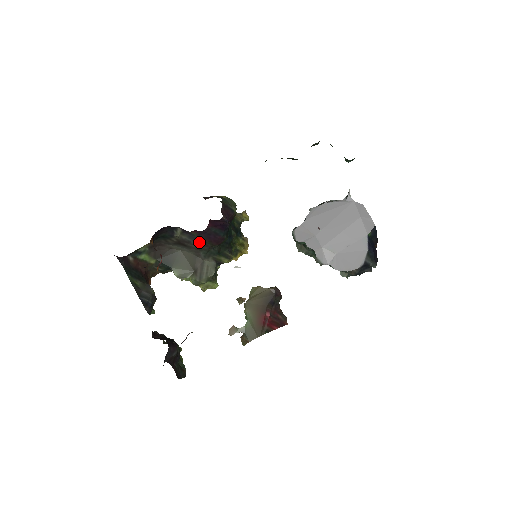
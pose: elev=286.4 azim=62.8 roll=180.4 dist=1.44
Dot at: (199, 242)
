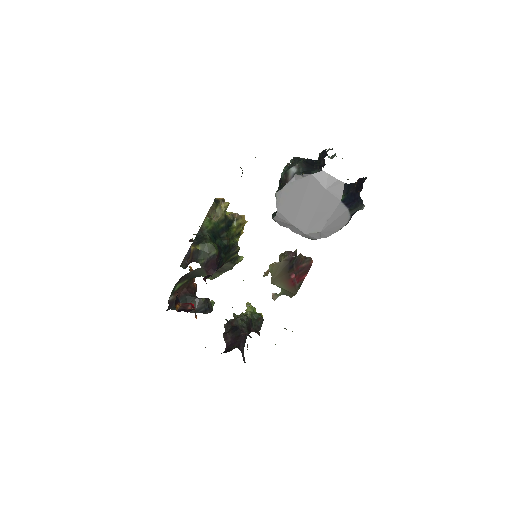
Dot at: occluded
